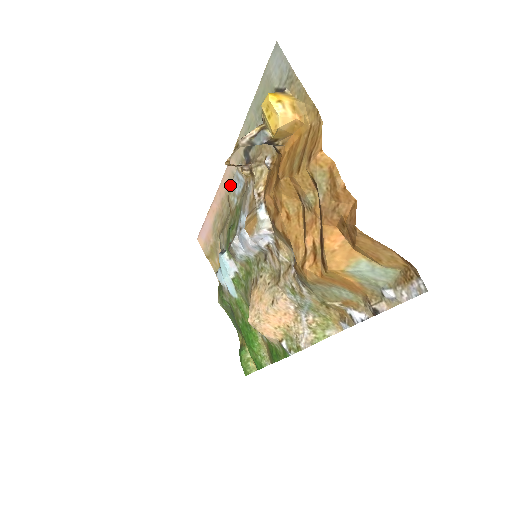
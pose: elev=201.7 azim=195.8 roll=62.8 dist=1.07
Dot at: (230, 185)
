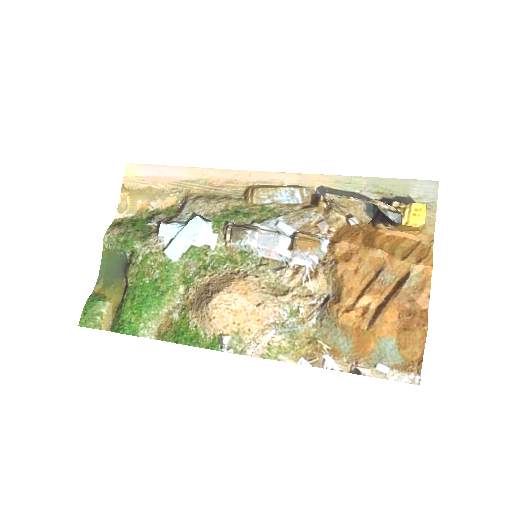
Dot at: (265, 184)
